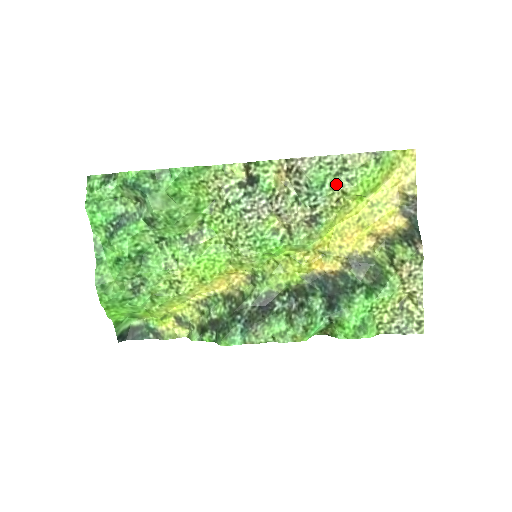
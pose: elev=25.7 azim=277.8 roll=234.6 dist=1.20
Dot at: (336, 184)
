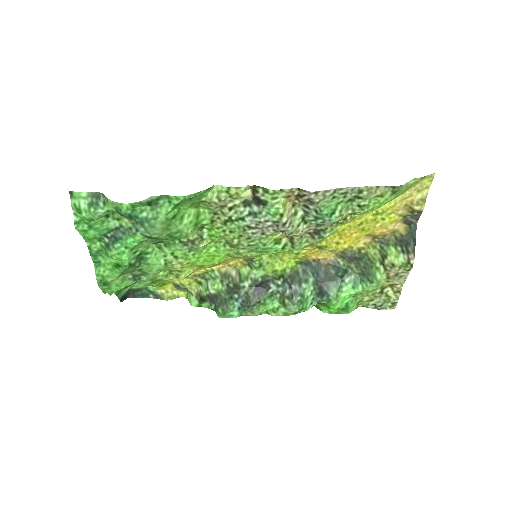
Dot at: (346, 209)
